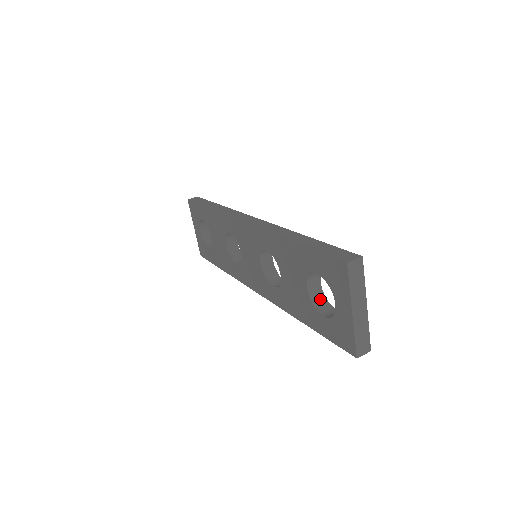
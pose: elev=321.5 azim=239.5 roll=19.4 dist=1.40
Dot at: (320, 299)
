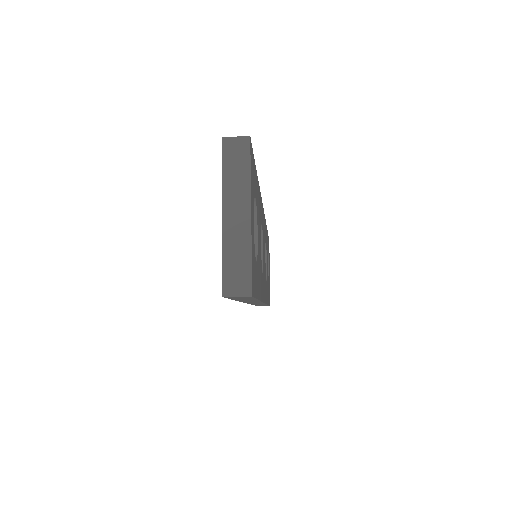
Dot at: occluded
